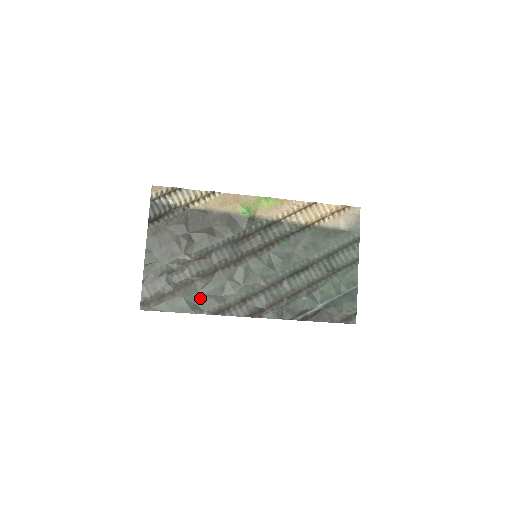
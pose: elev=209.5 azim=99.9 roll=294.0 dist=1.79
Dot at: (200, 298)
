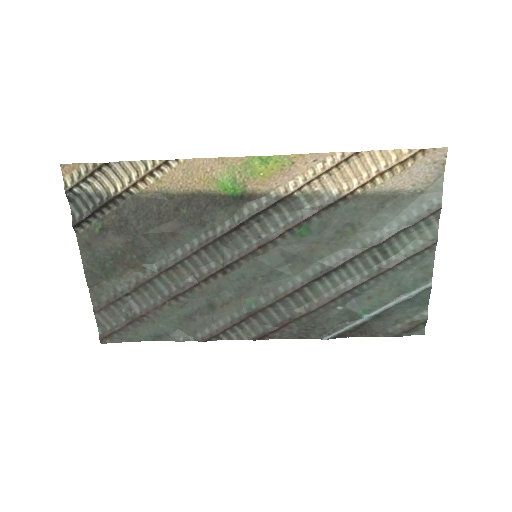
Dot at: (181, 320)
